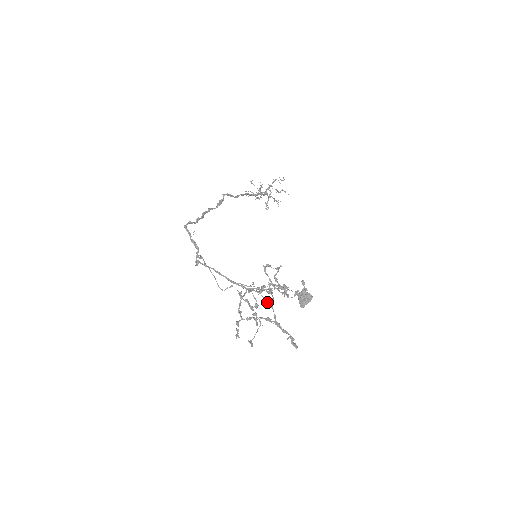
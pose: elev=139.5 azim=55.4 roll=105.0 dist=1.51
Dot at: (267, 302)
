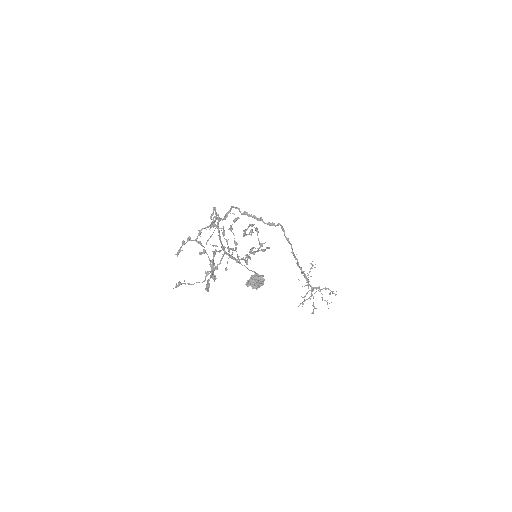
Dot at: (226, 268)
